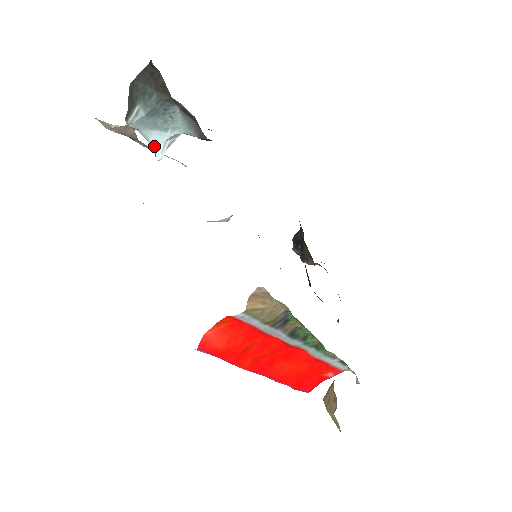
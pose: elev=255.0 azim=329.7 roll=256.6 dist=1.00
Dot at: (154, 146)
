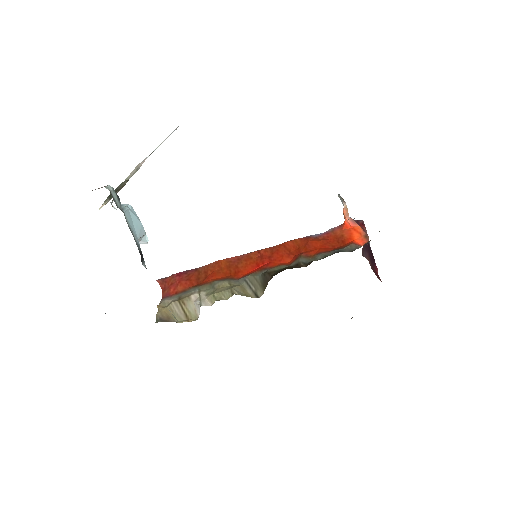
Dot at: occluded
